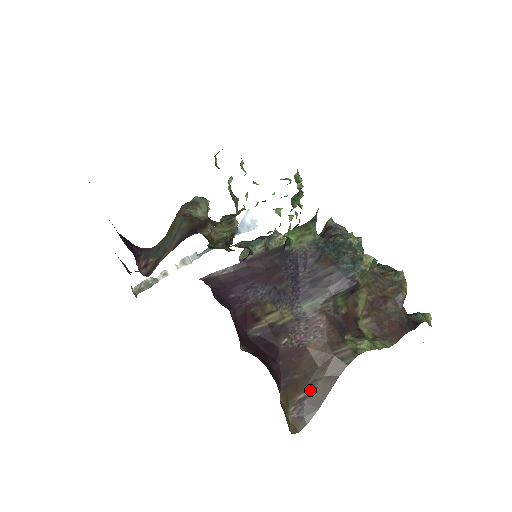
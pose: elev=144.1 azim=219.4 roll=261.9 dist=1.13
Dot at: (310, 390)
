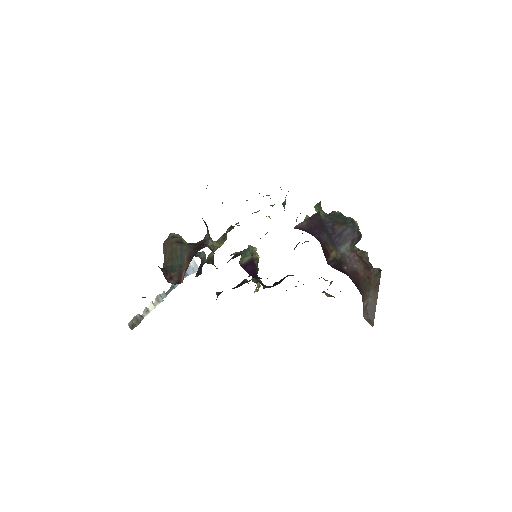
Dot at: (368, 299)
